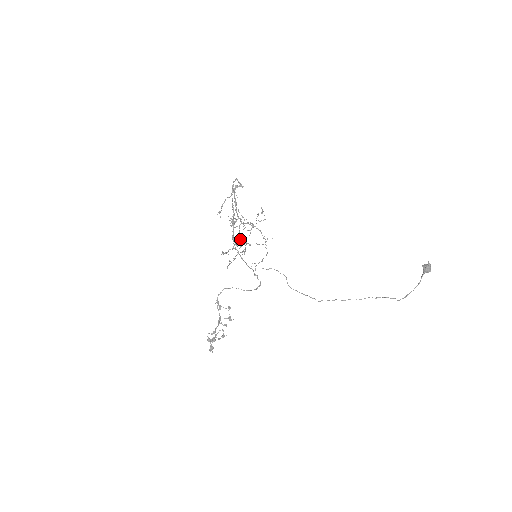
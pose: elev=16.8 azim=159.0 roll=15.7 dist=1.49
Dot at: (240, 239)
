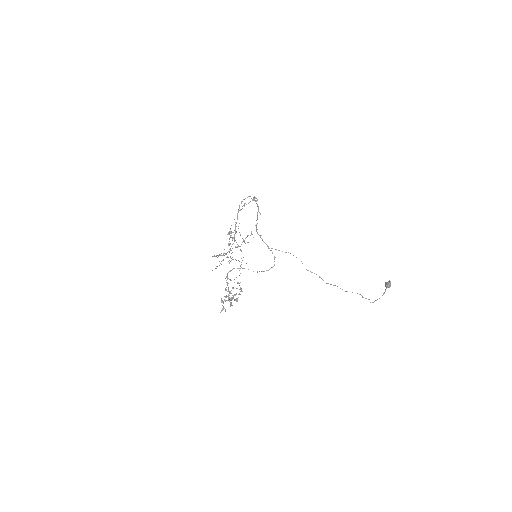
Dot at: occluded
